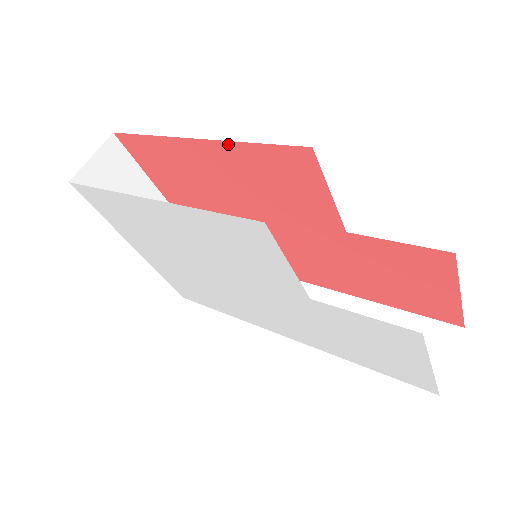
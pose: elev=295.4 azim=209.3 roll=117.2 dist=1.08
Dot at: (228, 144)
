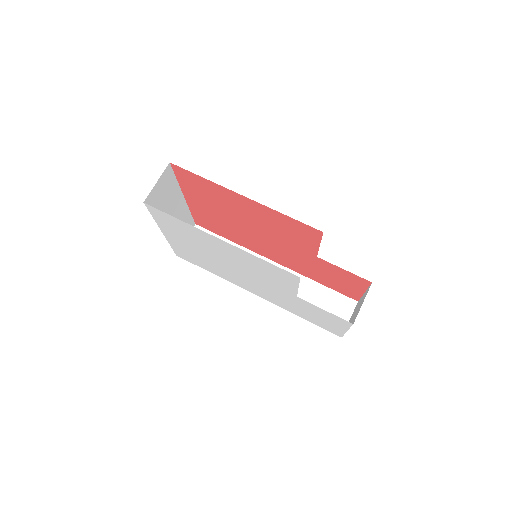
Dot at: (268, 208)
